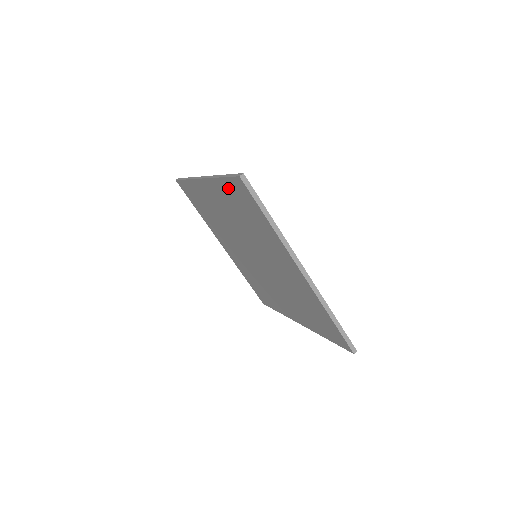
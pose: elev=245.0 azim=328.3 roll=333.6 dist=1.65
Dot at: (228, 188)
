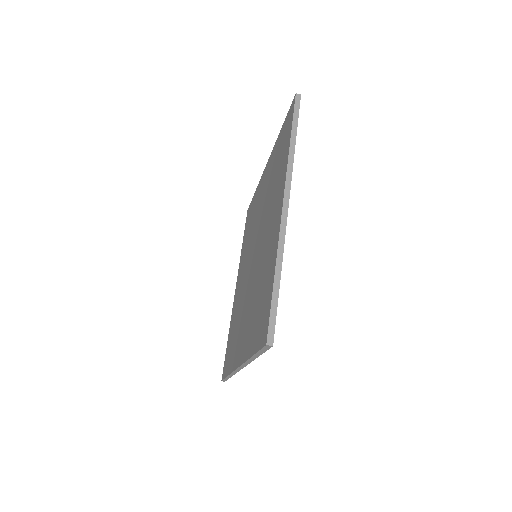
Dot at: (281, 137)
